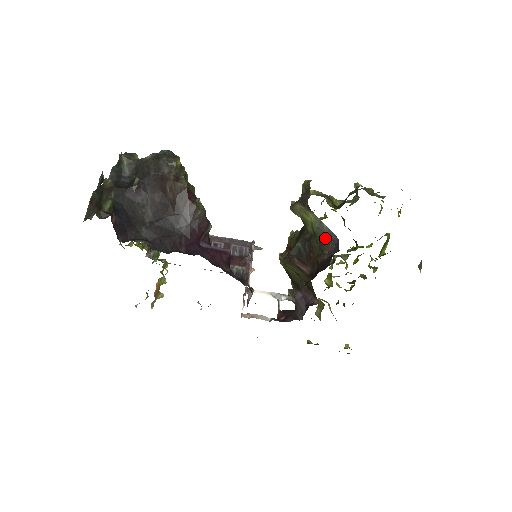
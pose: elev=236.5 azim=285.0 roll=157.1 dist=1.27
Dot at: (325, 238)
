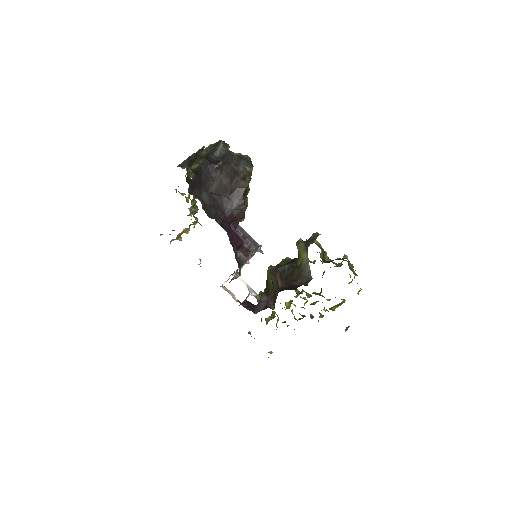
Dot at: (304, 273)
